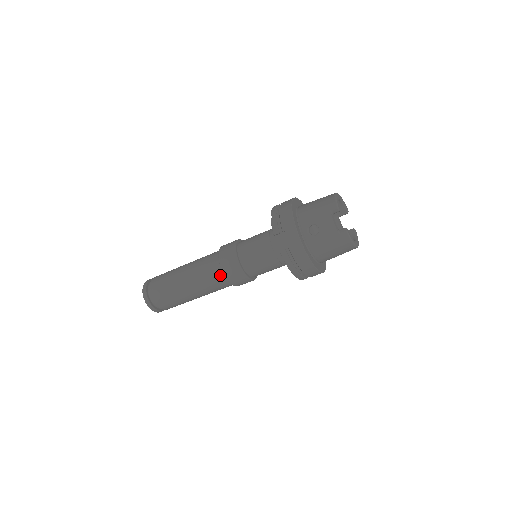
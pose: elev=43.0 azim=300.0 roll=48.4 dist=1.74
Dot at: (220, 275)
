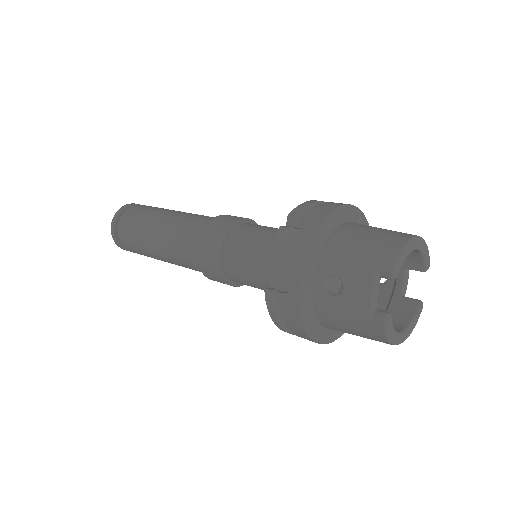
Dot at: (195, 257)
